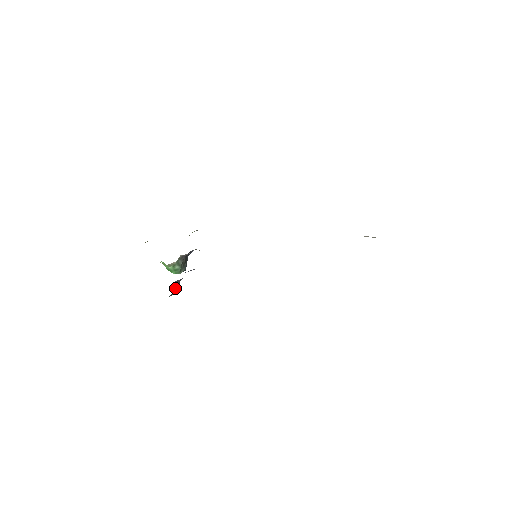
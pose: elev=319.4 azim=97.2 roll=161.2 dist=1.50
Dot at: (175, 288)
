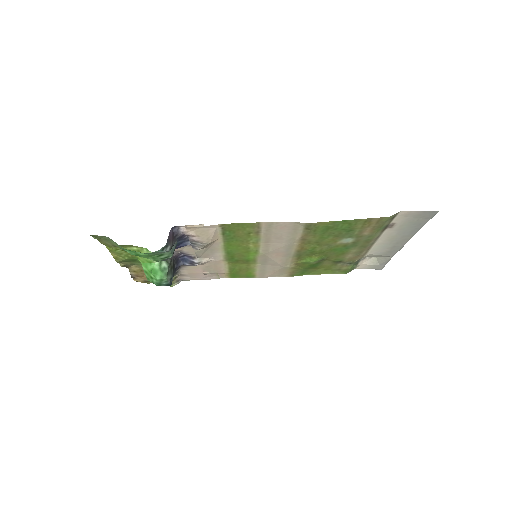
Dot at: (170, 240)
